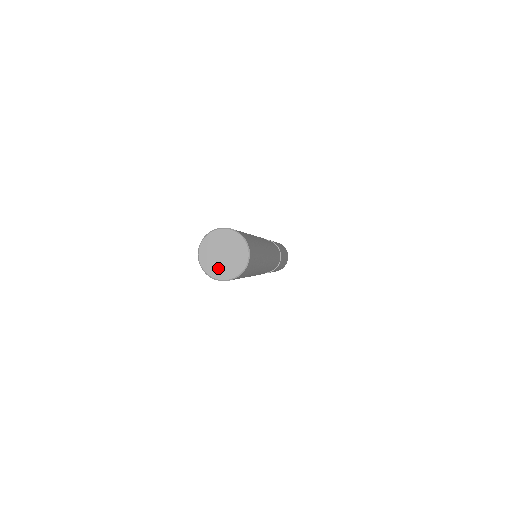
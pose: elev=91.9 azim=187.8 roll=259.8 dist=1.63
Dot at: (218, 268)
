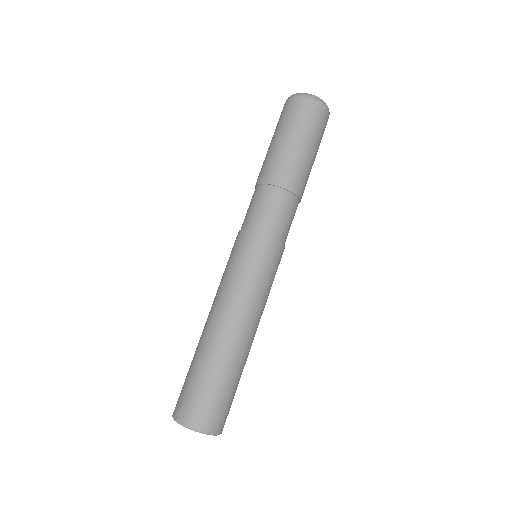
Dot at: occluded
